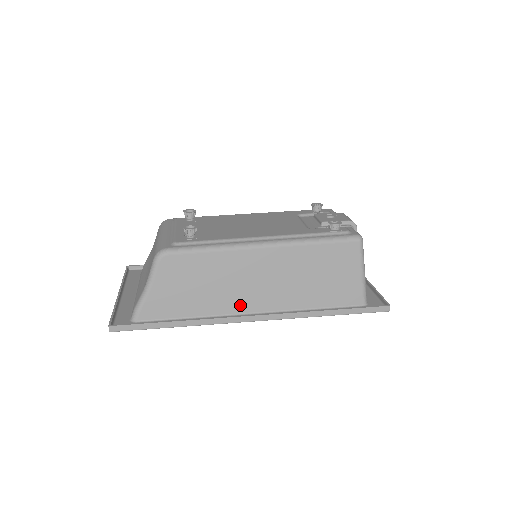
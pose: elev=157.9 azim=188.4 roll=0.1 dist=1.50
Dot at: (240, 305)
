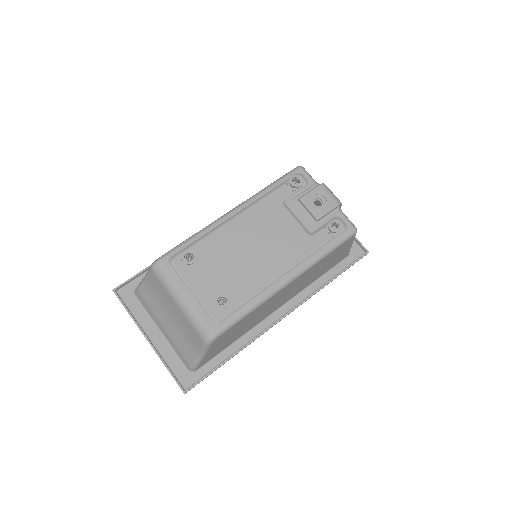
Dot at: (268, 314)
